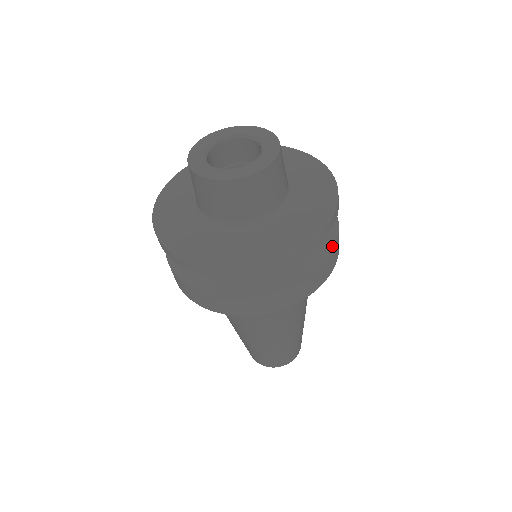
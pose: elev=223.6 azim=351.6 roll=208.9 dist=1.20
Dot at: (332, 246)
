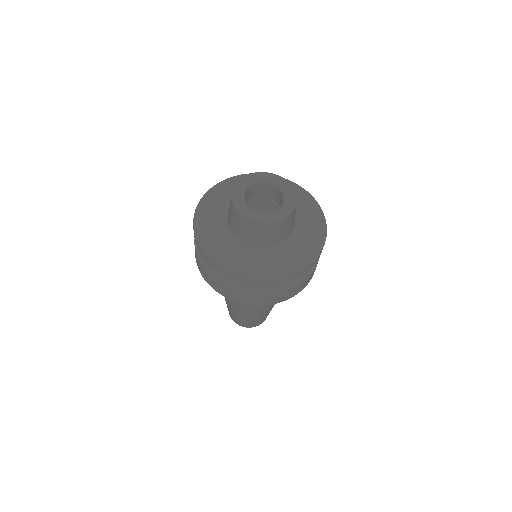
Dot at: (304, 279)
